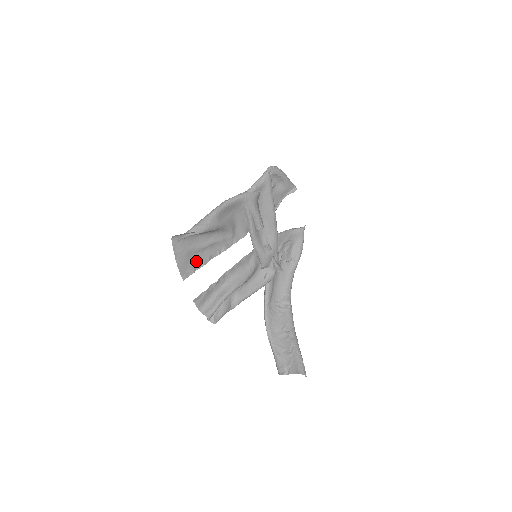
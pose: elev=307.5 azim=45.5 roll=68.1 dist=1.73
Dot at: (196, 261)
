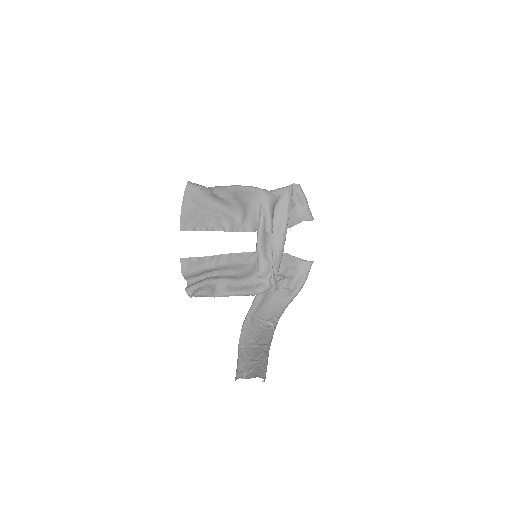
Dot at: (199, 222)
